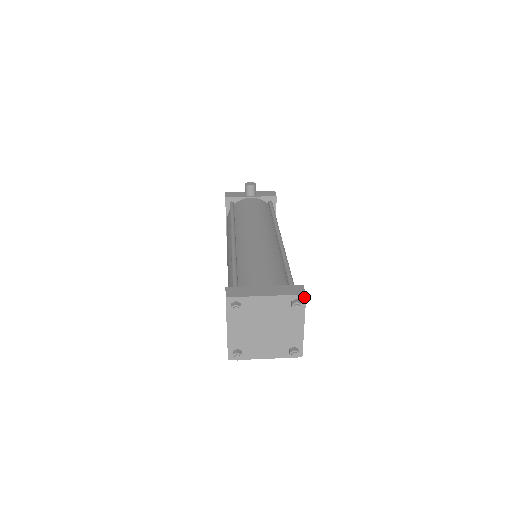
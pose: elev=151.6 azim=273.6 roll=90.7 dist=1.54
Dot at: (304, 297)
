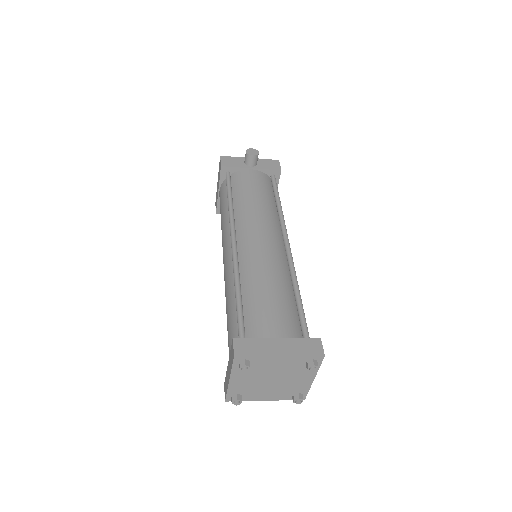
Dot at: (322, 358)
